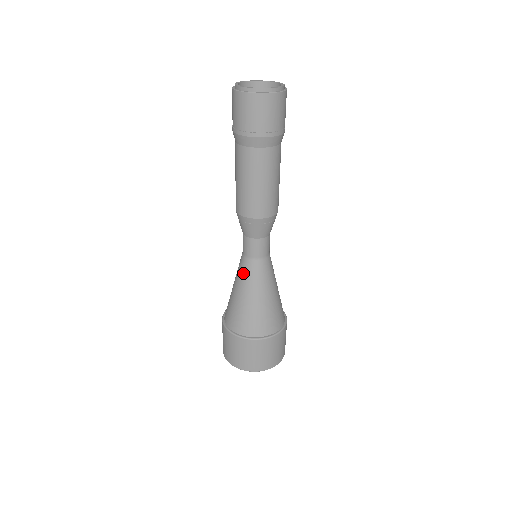
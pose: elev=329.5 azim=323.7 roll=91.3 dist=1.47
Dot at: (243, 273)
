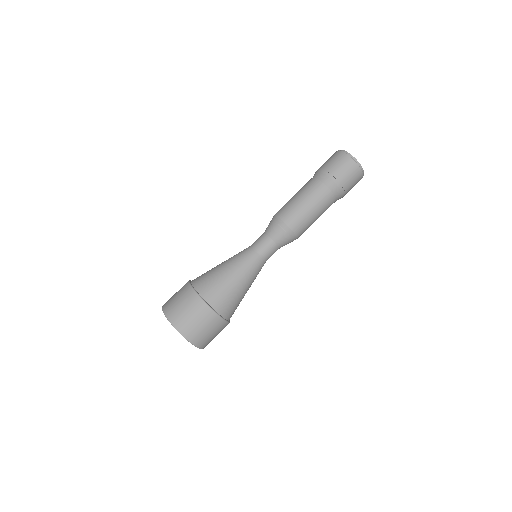
Dot at: occluded
